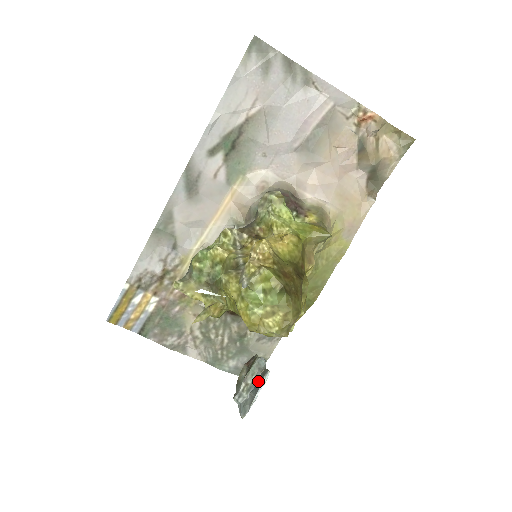
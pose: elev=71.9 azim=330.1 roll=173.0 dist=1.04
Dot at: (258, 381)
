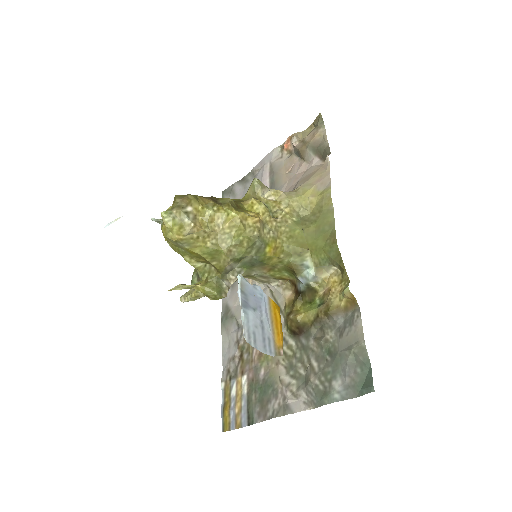
Dot at: (249, 299)
